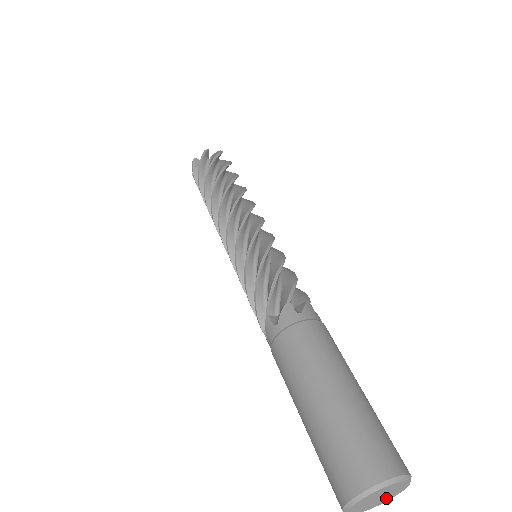
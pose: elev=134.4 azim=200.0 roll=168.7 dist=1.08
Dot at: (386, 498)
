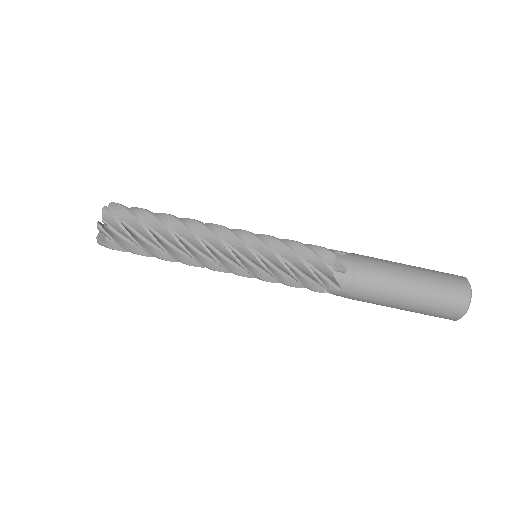
Dot at: occluded
